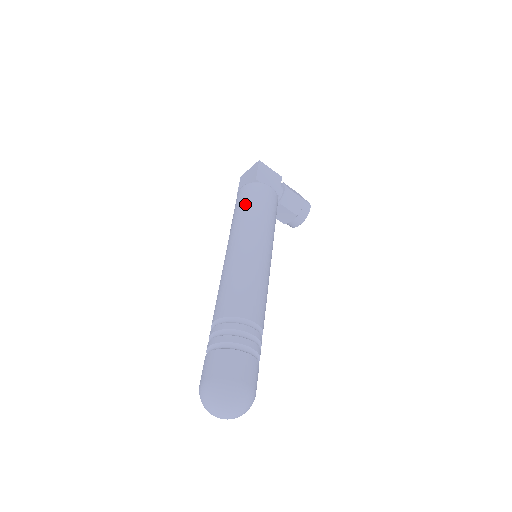
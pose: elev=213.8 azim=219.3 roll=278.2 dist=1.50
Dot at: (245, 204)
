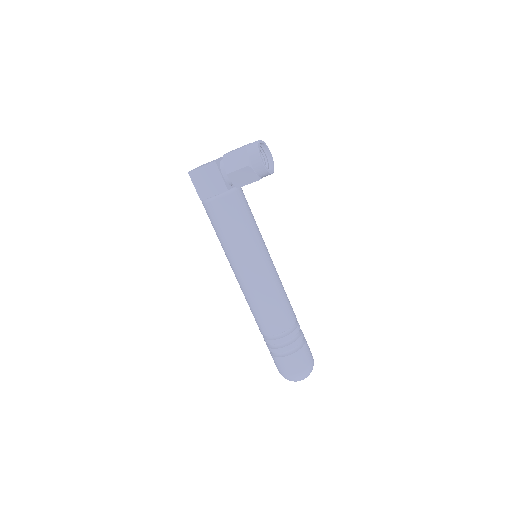
Dot at: occluded
